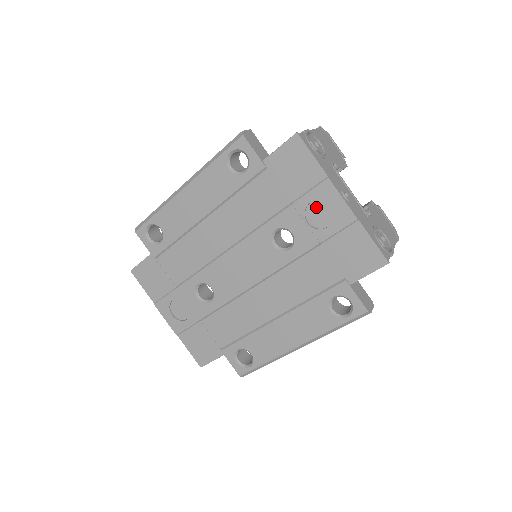
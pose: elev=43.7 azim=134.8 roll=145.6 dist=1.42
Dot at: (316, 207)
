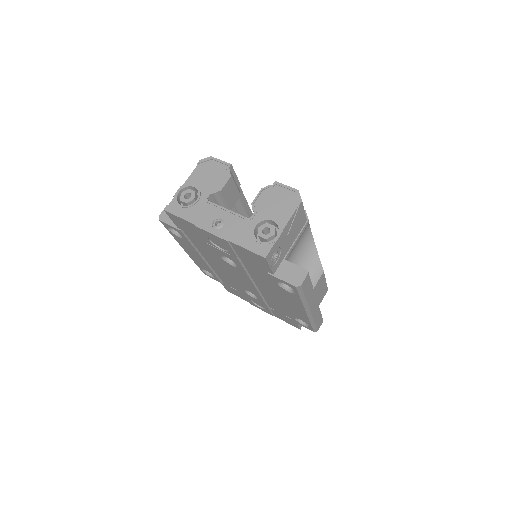
Dot at: (214, 241)
